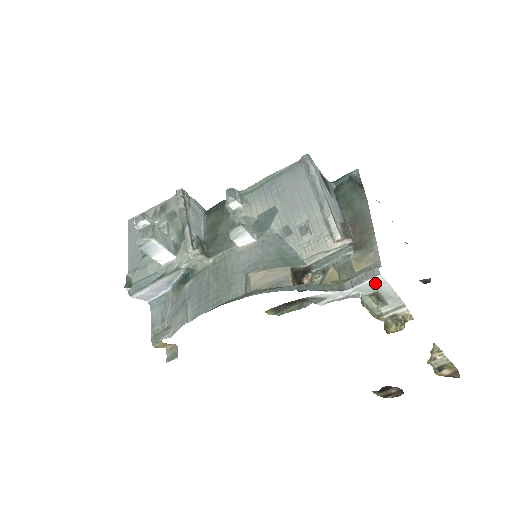
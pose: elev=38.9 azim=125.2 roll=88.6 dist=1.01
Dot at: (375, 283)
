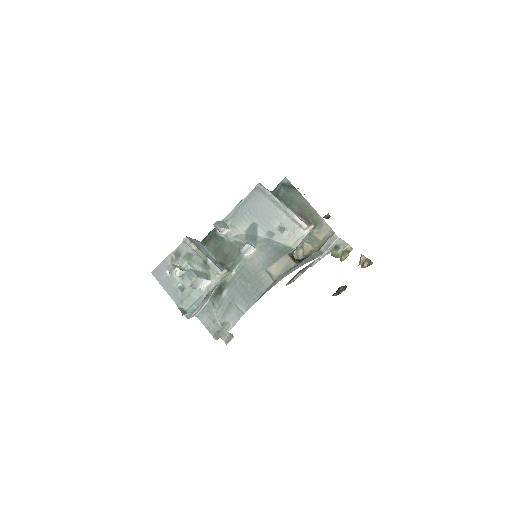
Dot at: (336, 242)
